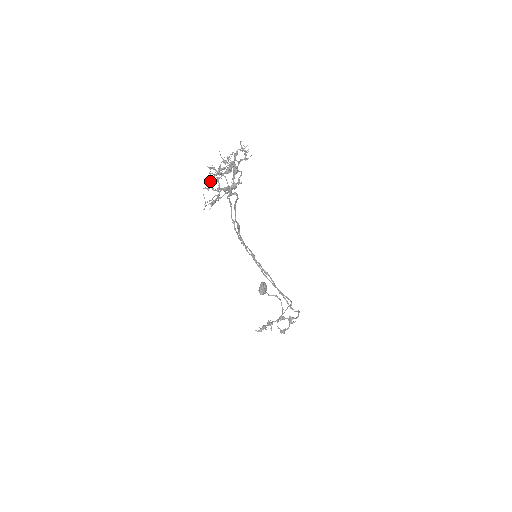
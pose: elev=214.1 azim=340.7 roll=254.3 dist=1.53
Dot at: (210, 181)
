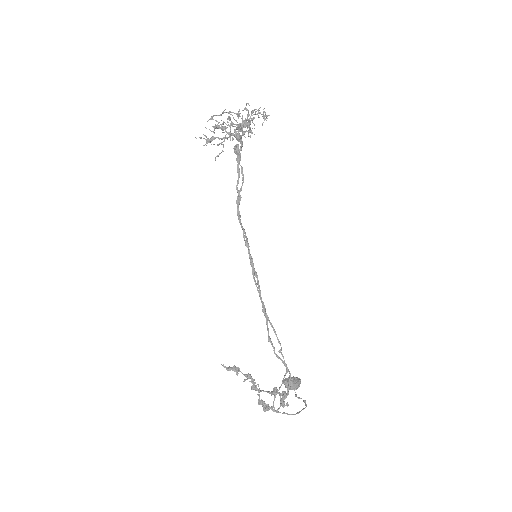
Dot at: (212, 116)
